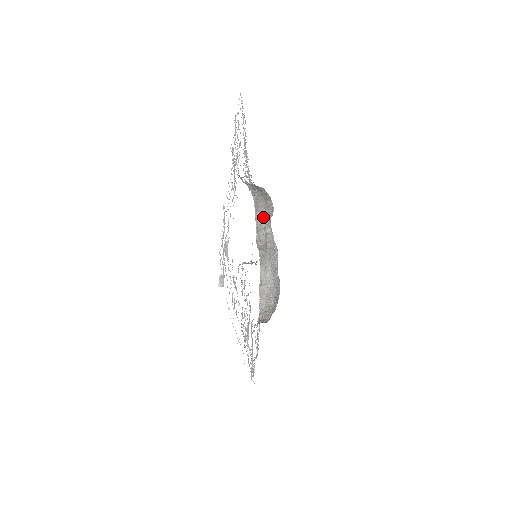
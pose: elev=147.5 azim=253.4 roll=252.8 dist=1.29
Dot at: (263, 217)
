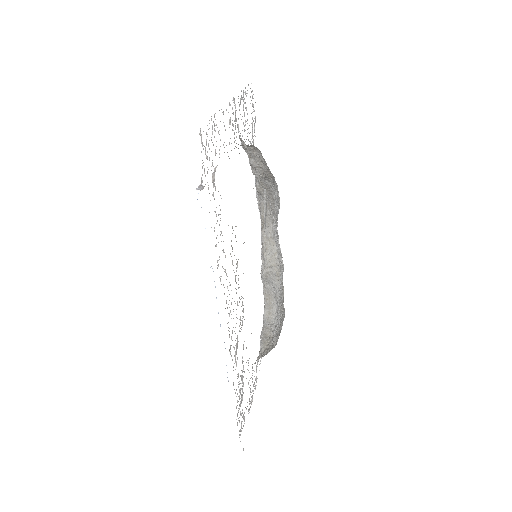
Dot at: occluded
